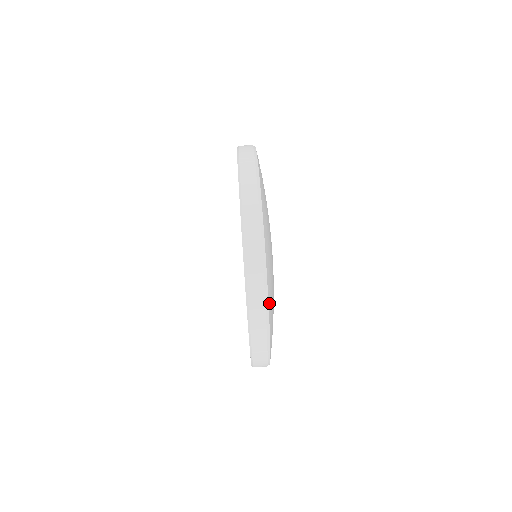
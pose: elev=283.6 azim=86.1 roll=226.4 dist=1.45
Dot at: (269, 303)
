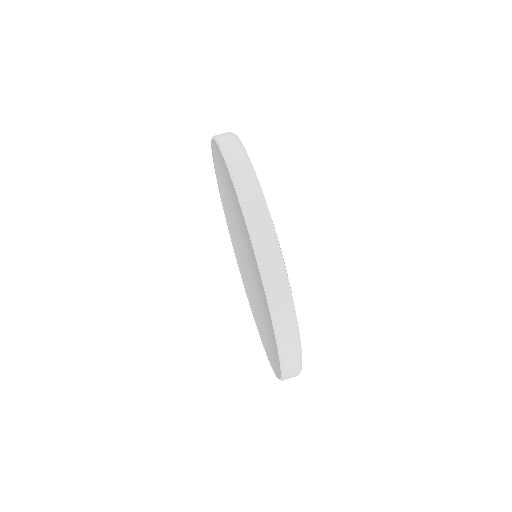
Dot at: occluded
